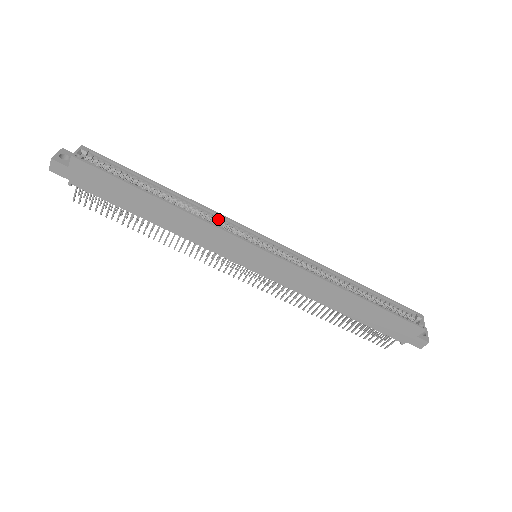
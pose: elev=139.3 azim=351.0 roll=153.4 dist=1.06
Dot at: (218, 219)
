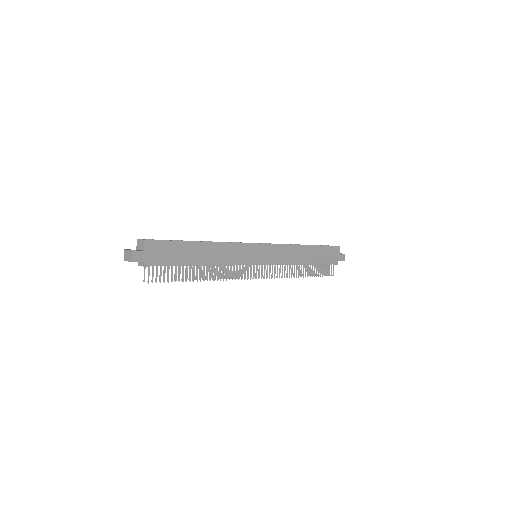
Dot at: occluded
